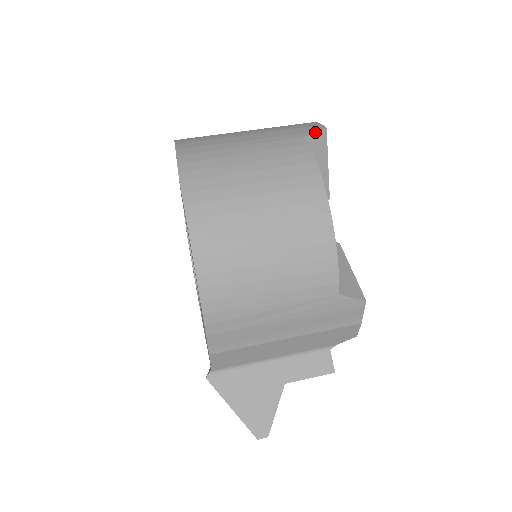
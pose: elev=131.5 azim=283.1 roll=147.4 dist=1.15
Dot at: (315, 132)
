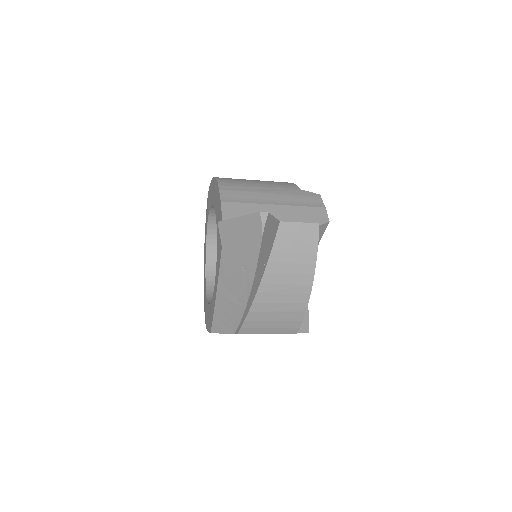
Dot at: occluded
